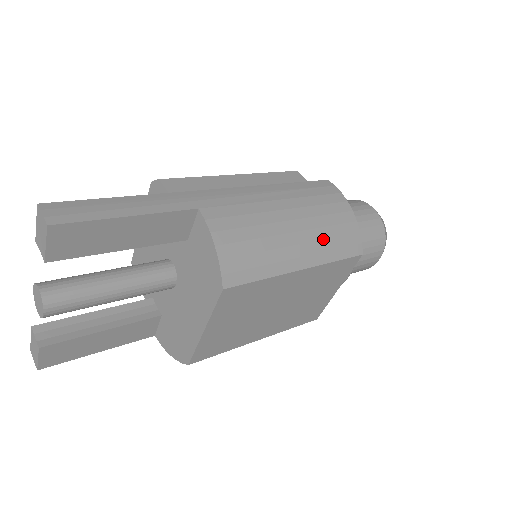
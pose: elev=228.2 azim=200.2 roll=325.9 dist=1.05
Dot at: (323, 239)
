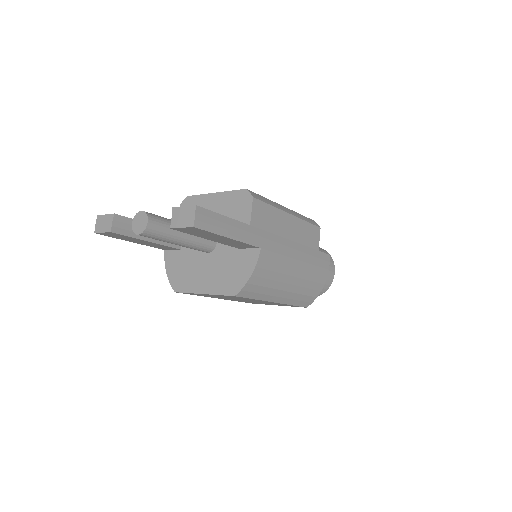
Dot at: (298, 293)
